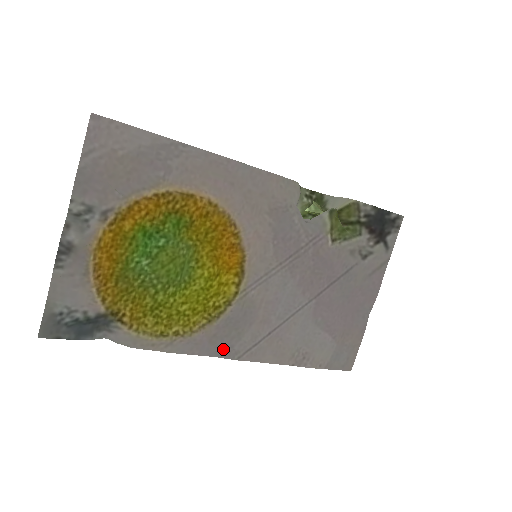
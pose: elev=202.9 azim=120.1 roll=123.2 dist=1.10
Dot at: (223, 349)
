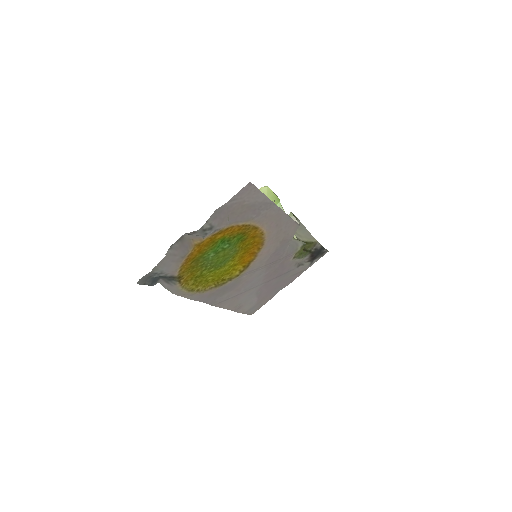
Dot at: (211, 300)
